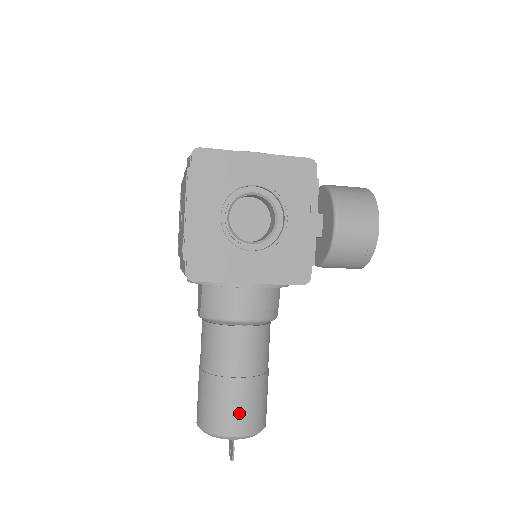
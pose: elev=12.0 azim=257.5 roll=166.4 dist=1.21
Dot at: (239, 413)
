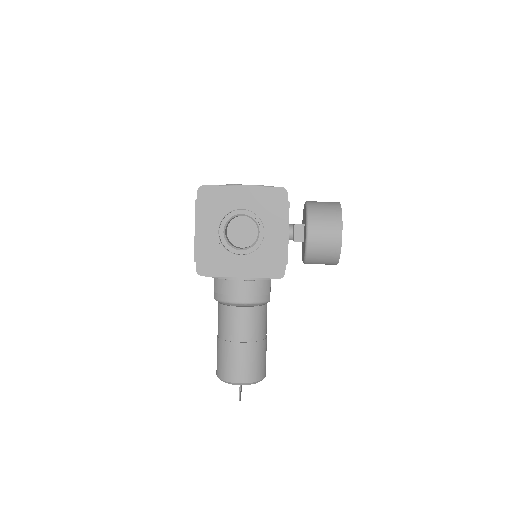
Dot at: (240, 367)
